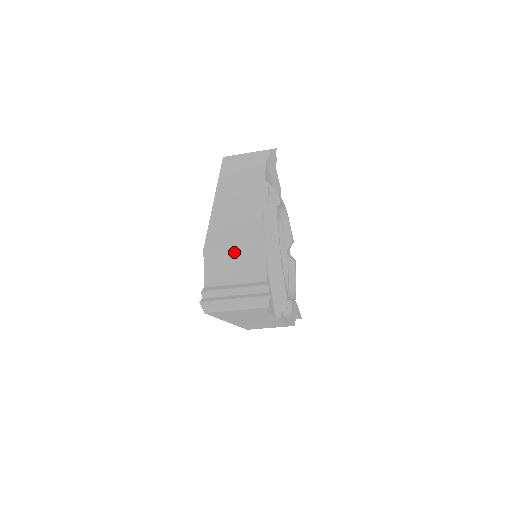
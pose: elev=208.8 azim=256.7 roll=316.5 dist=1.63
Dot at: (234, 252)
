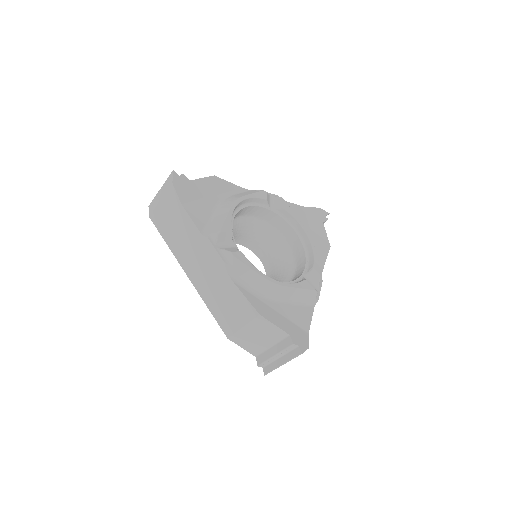
Dot at: (248, 331)
